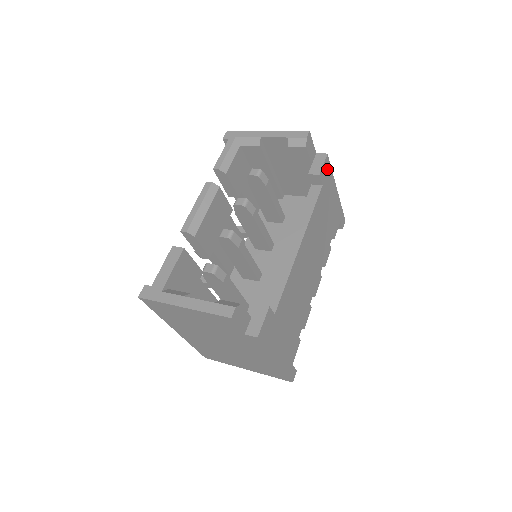
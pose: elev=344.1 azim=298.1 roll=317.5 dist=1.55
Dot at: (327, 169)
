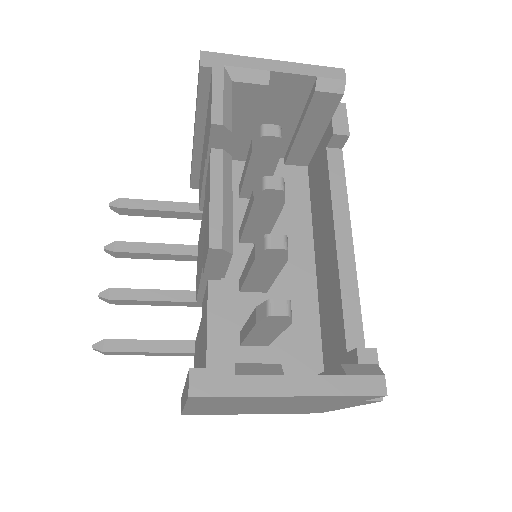
Dot at: occluded
